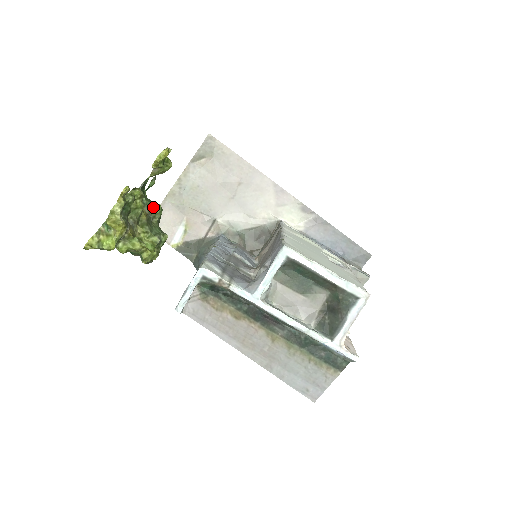
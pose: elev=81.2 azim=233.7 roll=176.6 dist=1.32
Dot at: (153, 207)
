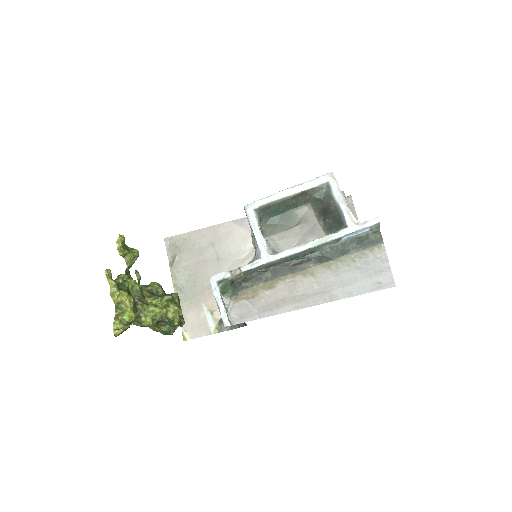
Dot at: (150, 286)
